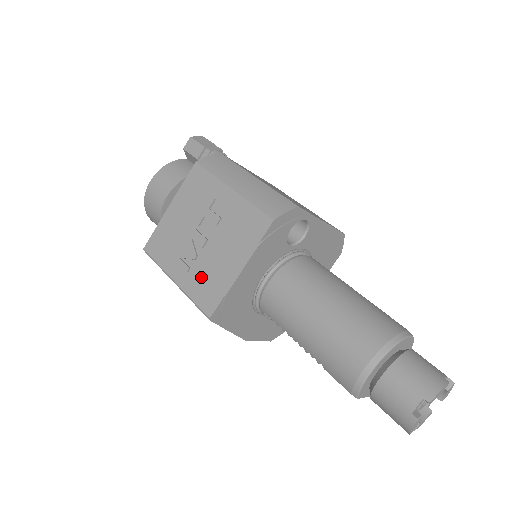
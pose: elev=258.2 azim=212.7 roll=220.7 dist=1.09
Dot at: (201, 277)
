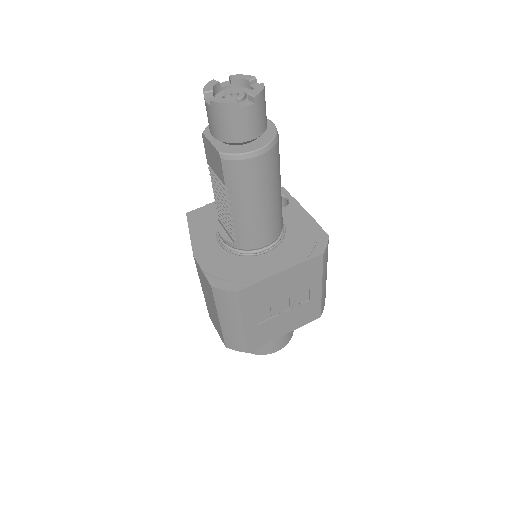
Dot at: occluded
